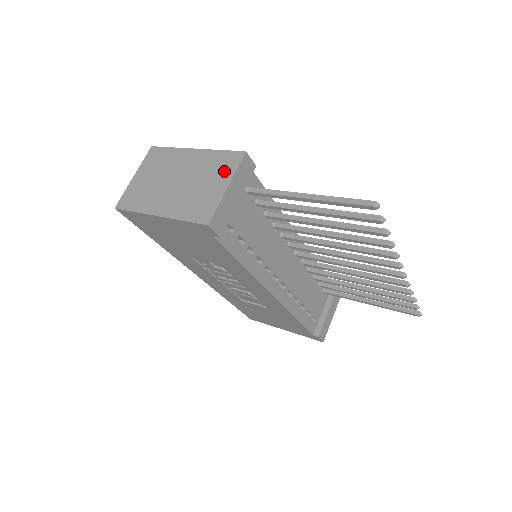
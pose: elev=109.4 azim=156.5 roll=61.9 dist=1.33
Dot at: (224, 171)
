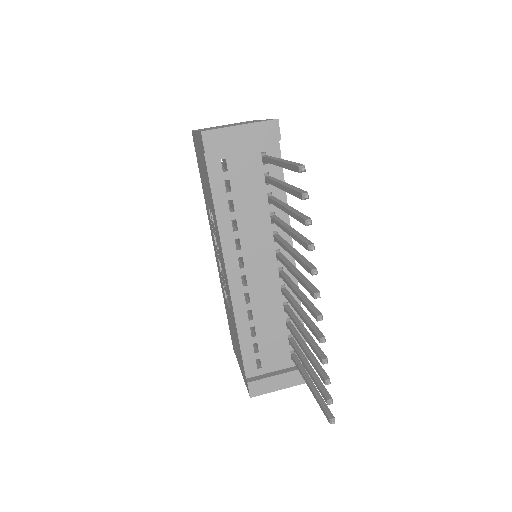
Dot at: (253, 122)
